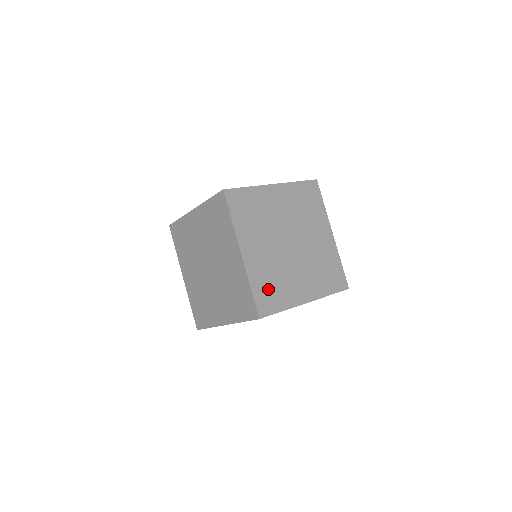
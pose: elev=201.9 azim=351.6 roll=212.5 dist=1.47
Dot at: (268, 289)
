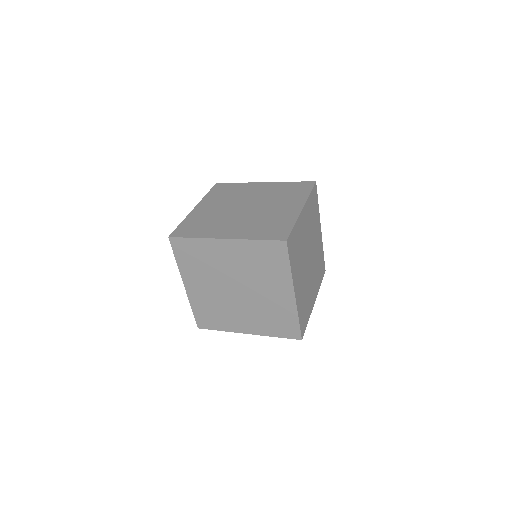
Dot at: (296, 244)
